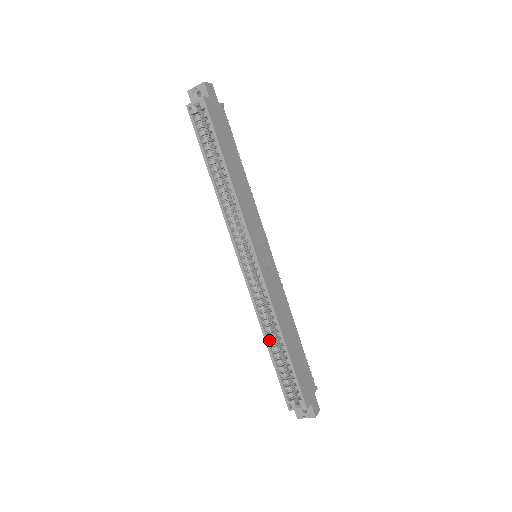
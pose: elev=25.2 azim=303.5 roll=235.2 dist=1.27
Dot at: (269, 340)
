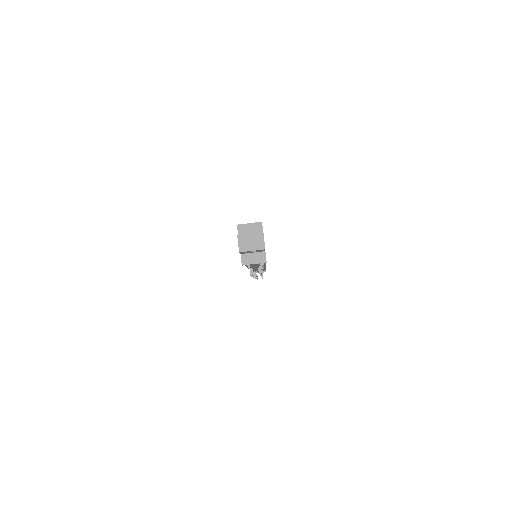
Dot at: occluded
